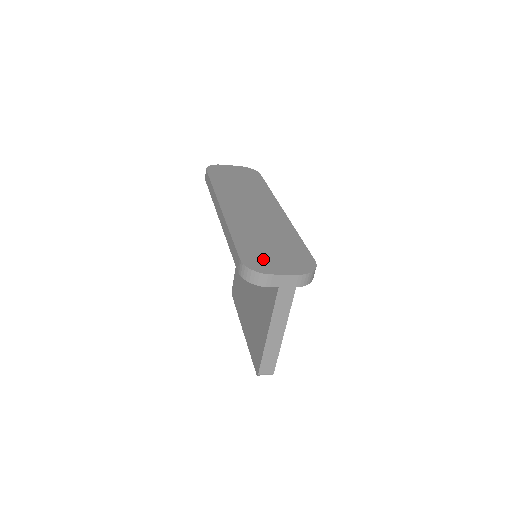
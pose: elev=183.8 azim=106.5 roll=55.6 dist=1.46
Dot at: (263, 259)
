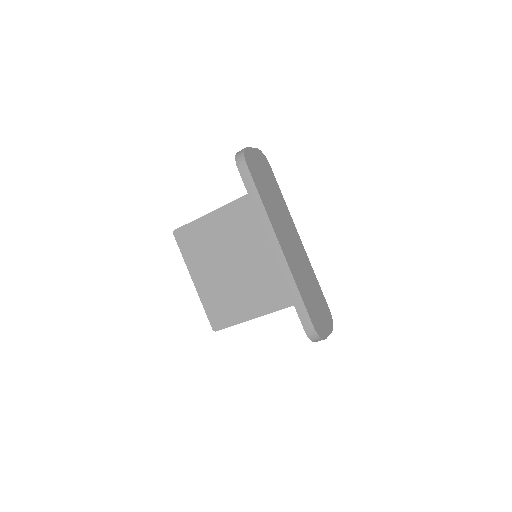
Dot at: (319, 321)
